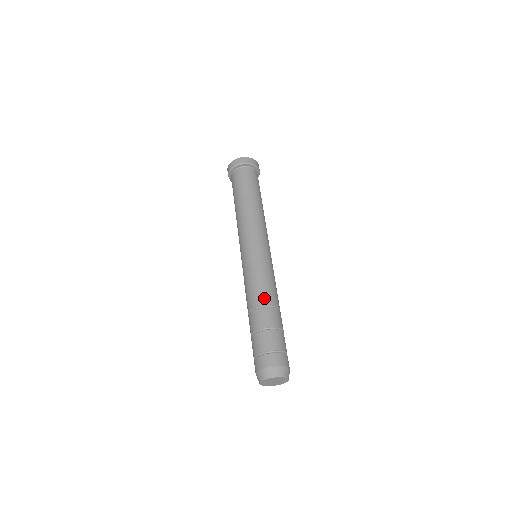
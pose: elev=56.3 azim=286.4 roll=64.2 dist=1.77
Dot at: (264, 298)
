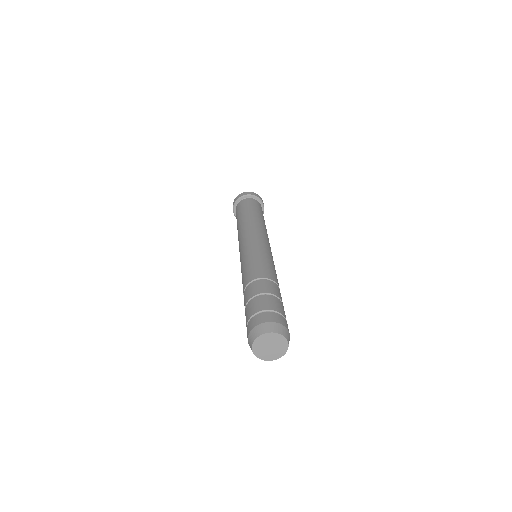
Dot at: (275, 278)
